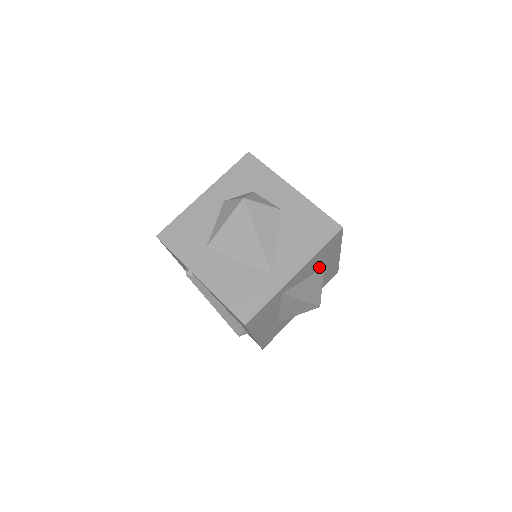
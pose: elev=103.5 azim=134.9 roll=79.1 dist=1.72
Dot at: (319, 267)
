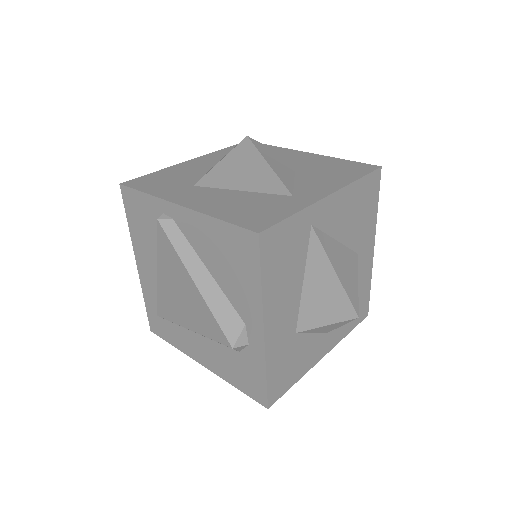
Dot at: (352, 240)
